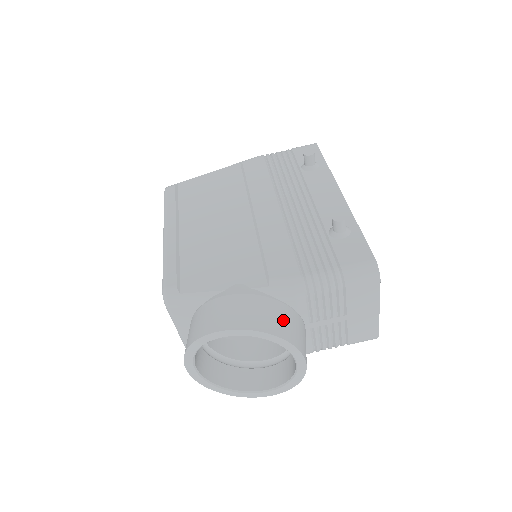
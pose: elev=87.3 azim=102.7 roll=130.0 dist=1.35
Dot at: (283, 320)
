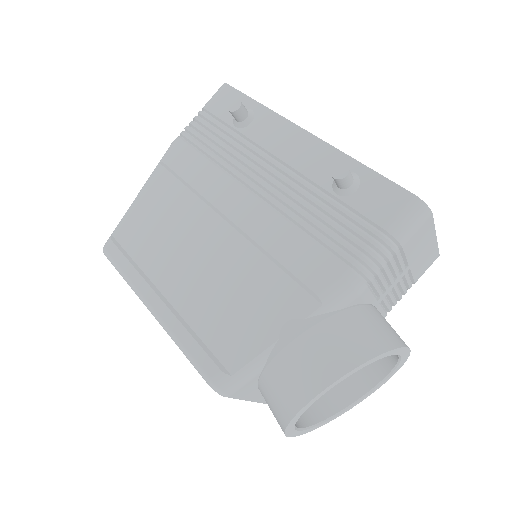
Dot at: (364, 330)
